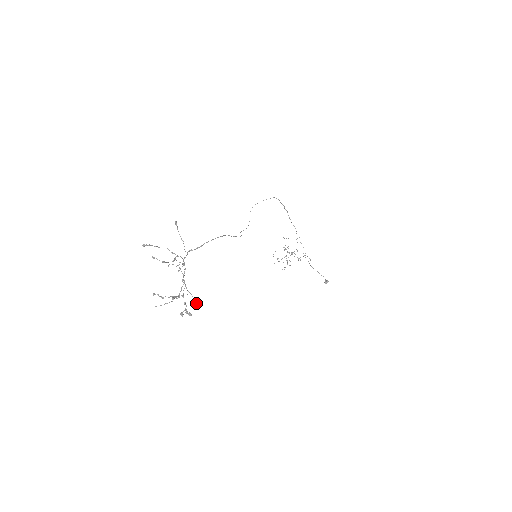
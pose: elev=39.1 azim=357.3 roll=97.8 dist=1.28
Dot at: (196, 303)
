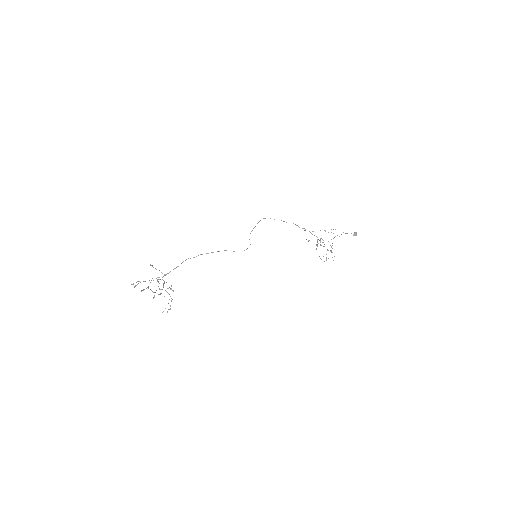
Dot at: occluded
